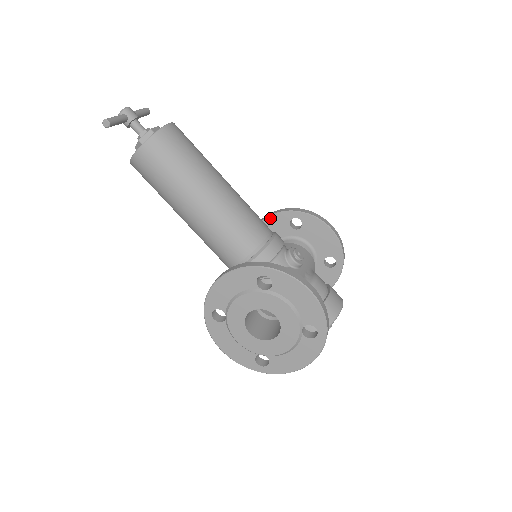
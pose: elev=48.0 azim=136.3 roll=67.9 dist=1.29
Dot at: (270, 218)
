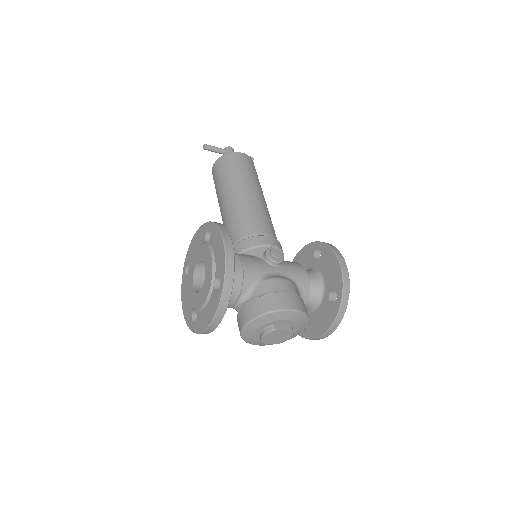
Dot at: (303, 249)
